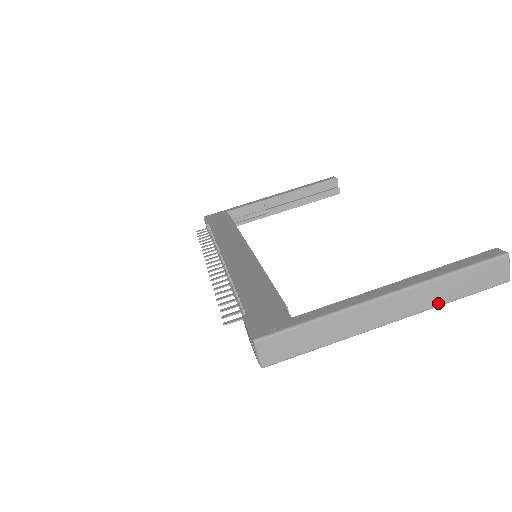
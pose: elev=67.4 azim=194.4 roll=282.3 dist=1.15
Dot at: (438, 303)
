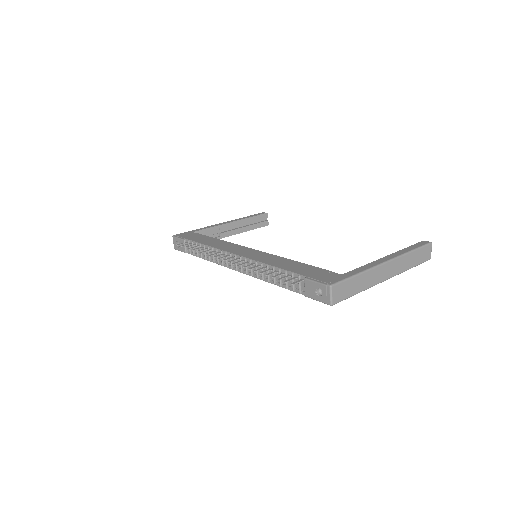
Dot at: (406, 269)
